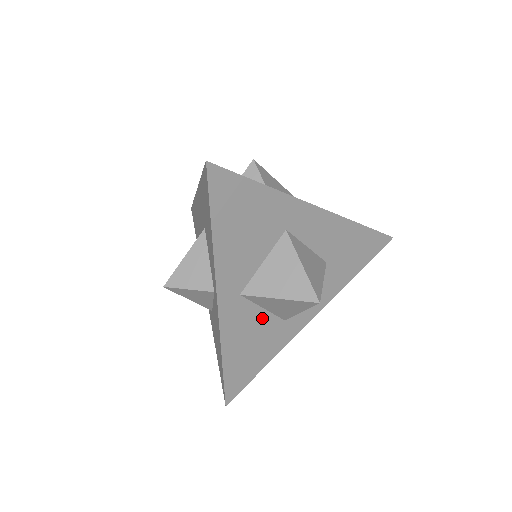
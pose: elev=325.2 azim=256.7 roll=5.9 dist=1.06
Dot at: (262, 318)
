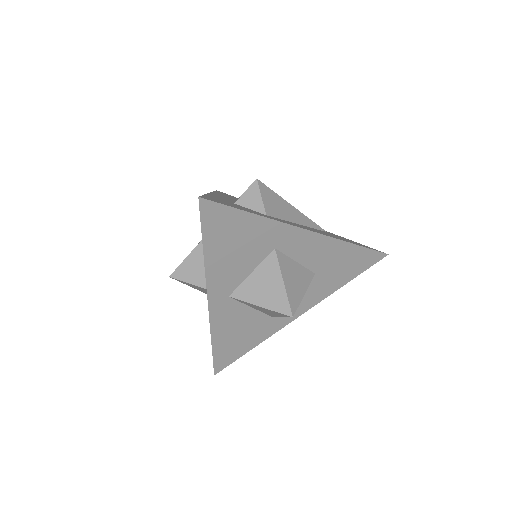
Dot at: (250, 314)
